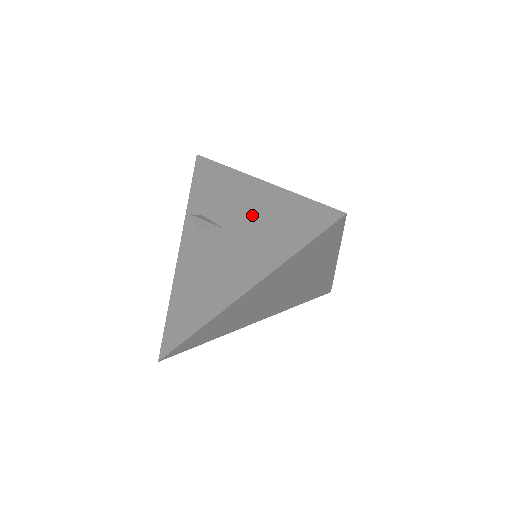
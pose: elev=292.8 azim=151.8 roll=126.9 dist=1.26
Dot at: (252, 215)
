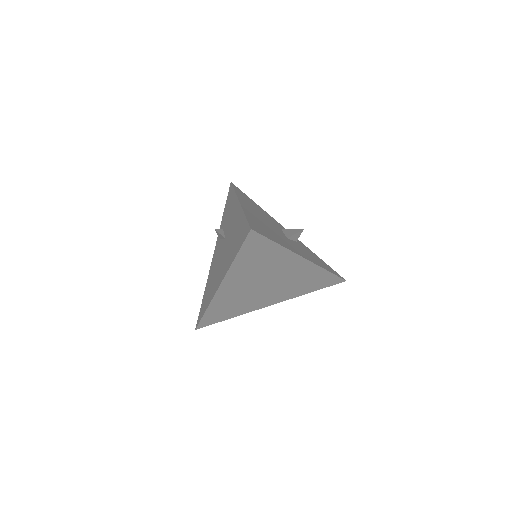
Dot at: (232, 229)
